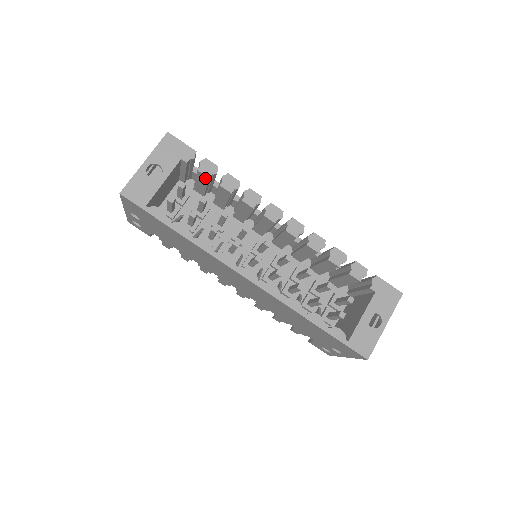
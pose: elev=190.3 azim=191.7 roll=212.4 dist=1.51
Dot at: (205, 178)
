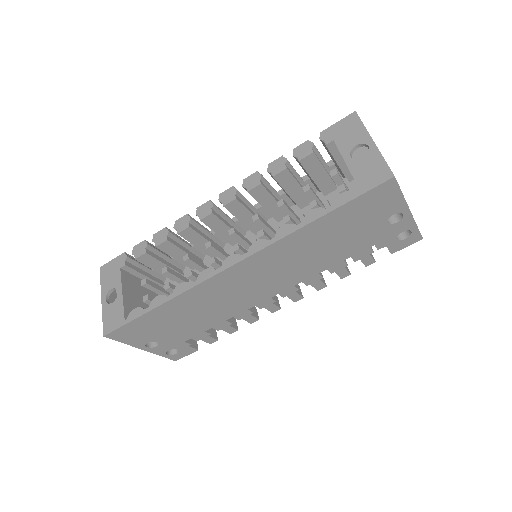
Dot at: (147, 257)
